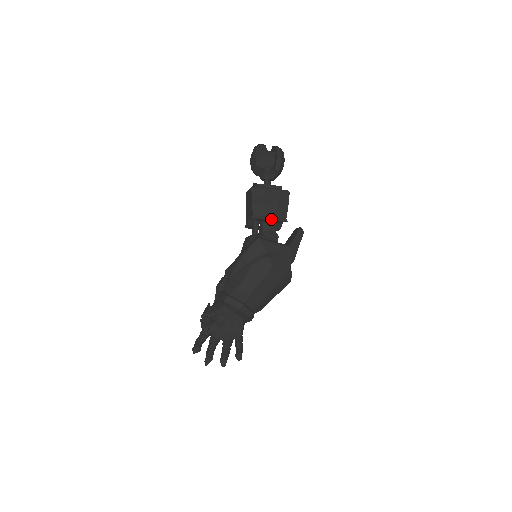
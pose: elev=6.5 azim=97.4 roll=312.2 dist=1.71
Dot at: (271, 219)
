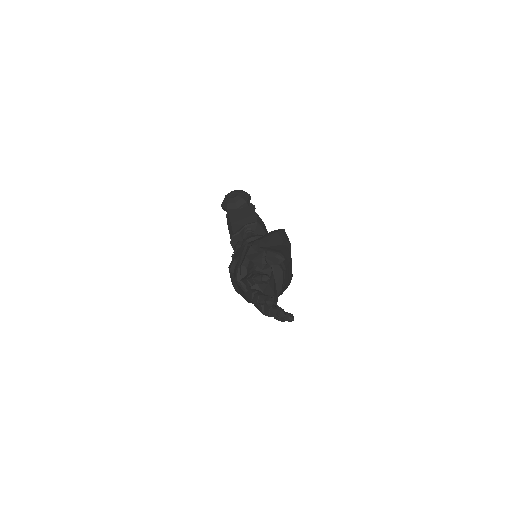
Dot at: occluded
